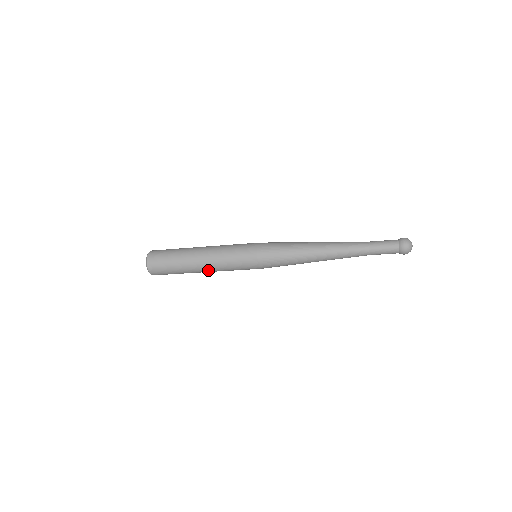
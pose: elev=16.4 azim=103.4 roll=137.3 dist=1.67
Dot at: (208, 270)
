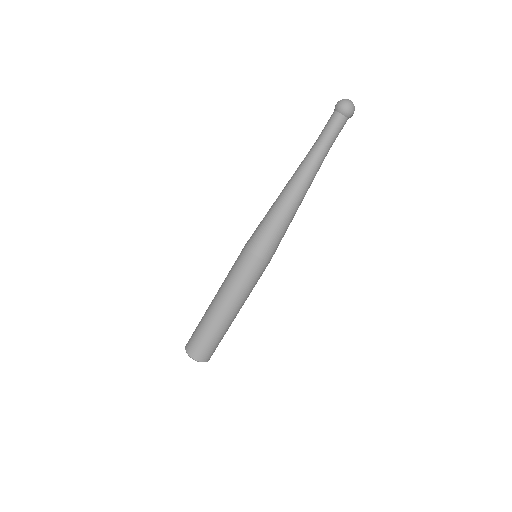
Dot at: (220, 300)
